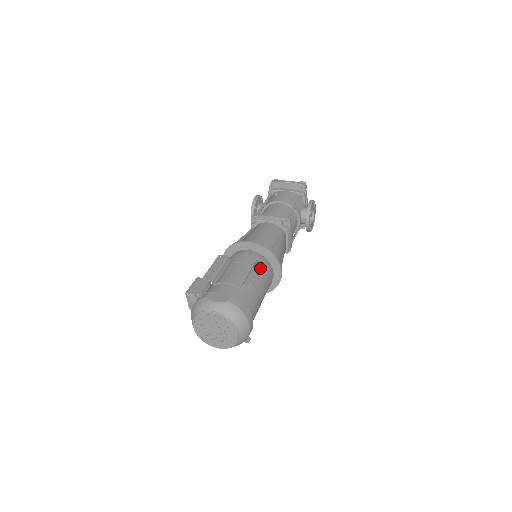
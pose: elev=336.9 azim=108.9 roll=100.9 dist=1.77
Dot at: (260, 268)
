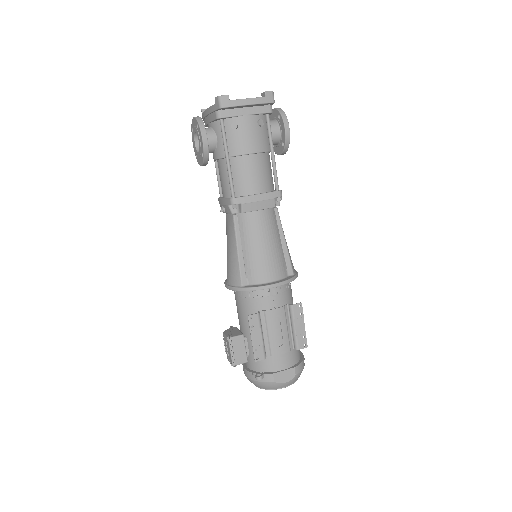
Dot at: (302, 318)
